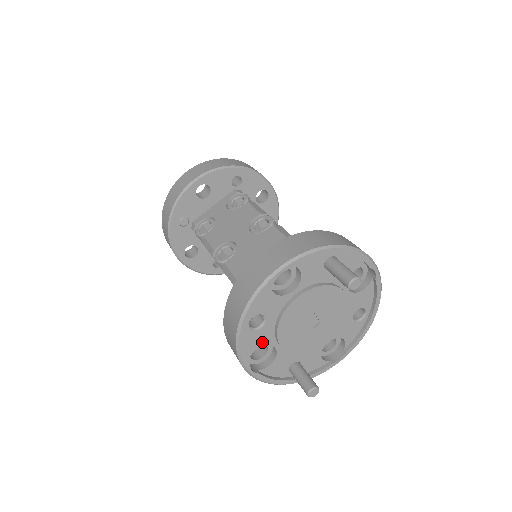
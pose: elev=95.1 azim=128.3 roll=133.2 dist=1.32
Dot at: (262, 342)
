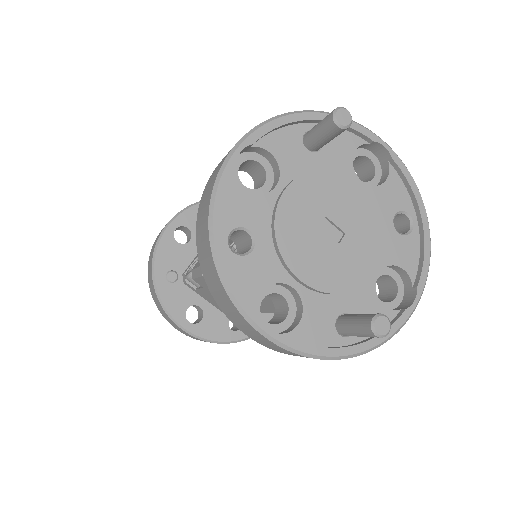
Dot at: (266, 278)
